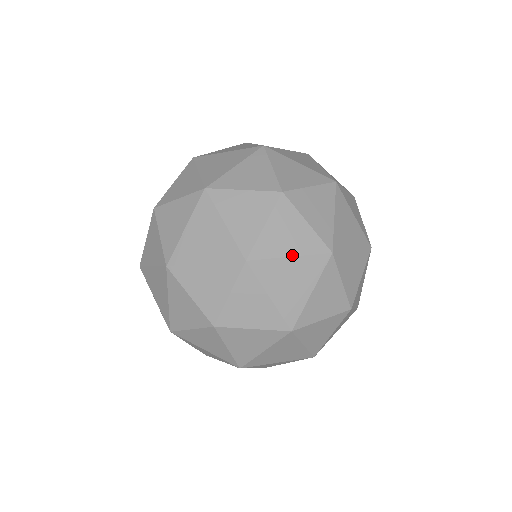
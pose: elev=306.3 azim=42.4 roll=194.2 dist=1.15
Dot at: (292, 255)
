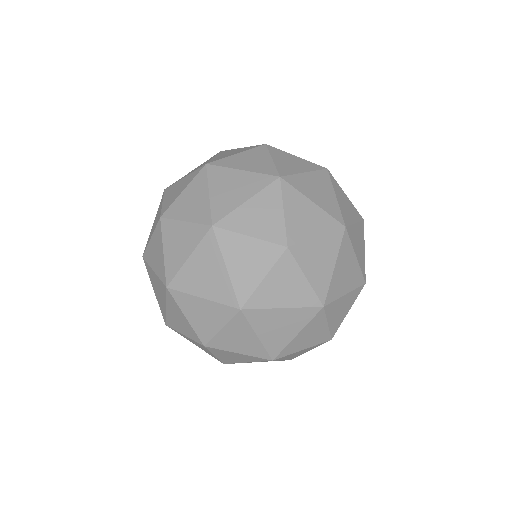
Dot at: (244, 170)
